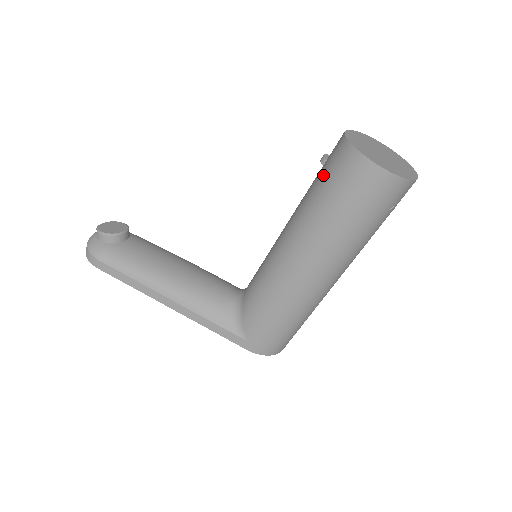
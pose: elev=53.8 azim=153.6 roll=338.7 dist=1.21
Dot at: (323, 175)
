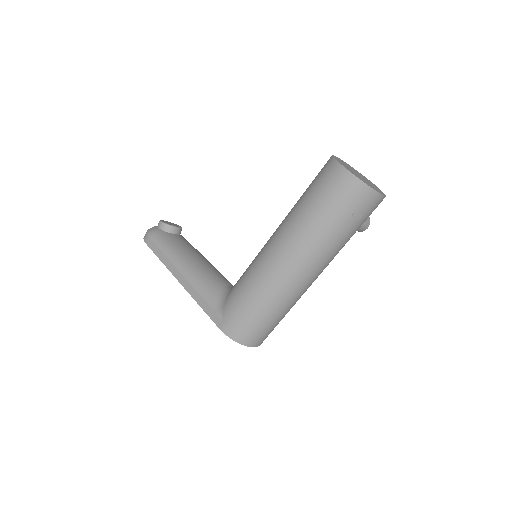
Dot at: occluded
